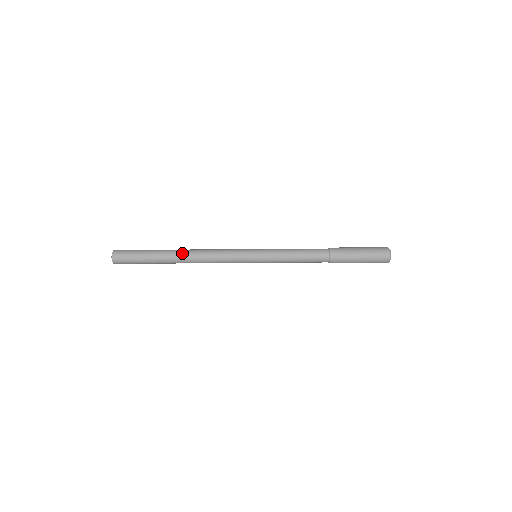
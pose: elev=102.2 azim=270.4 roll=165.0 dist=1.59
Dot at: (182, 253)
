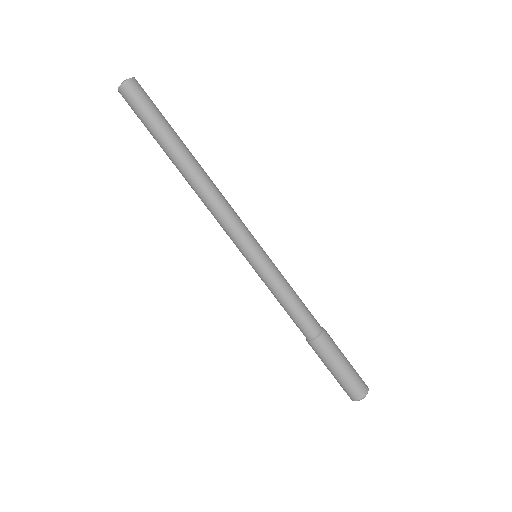
Dot at: (199, 165)
